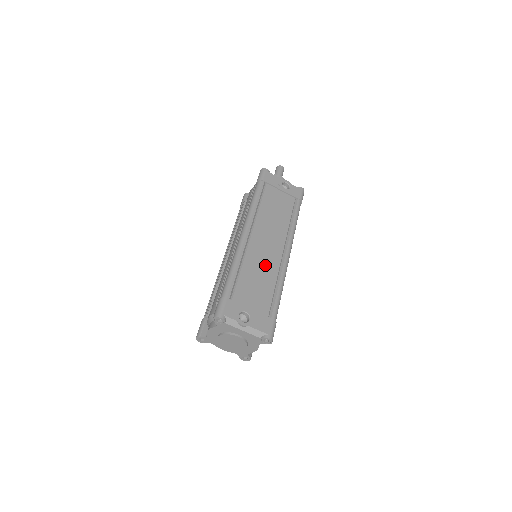
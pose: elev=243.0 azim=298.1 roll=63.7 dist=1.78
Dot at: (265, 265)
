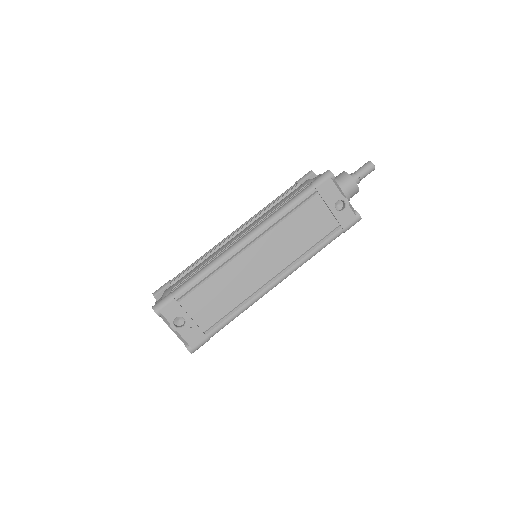
Dot at: (240, 284)
